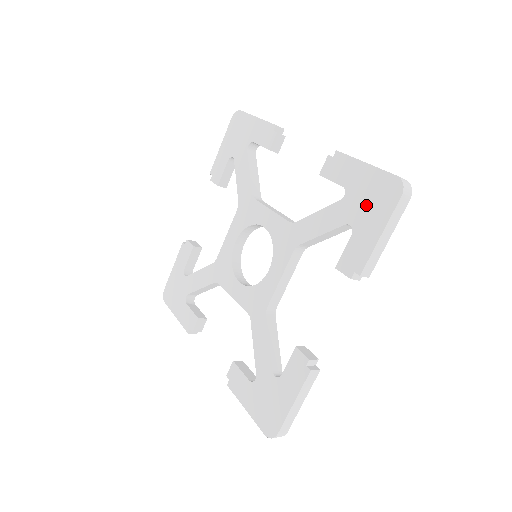
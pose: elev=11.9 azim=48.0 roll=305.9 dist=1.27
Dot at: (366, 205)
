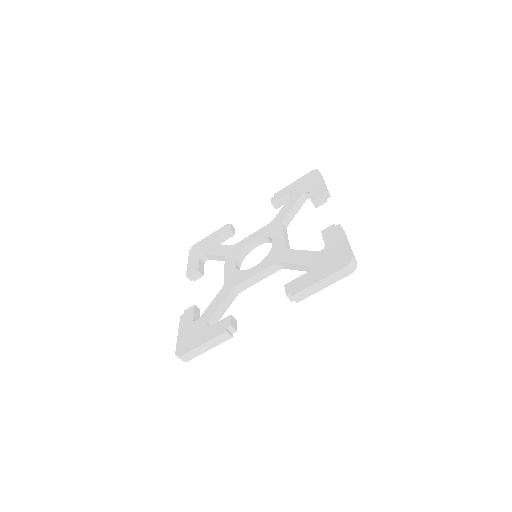
Dot at: (306, 184)
